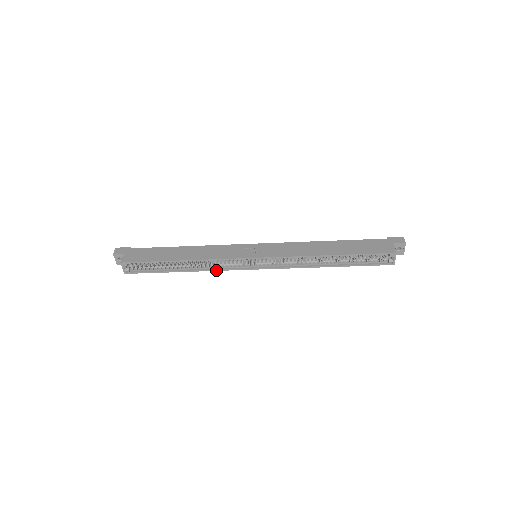
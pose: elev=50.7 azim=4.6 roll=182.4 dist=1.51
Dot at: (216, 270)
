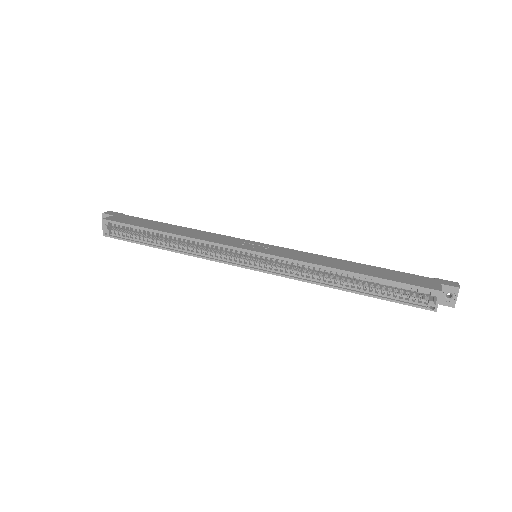
Dot at: (202, 257)
